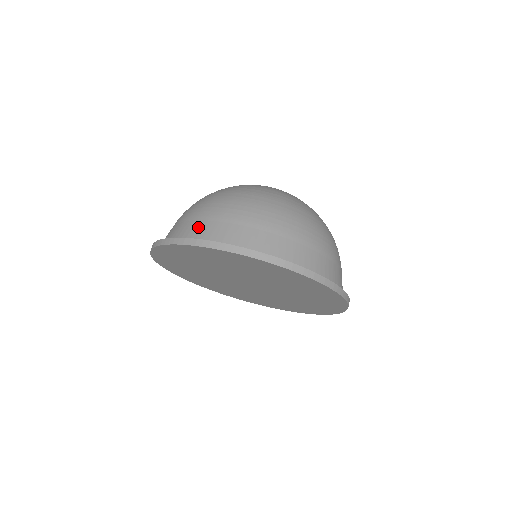
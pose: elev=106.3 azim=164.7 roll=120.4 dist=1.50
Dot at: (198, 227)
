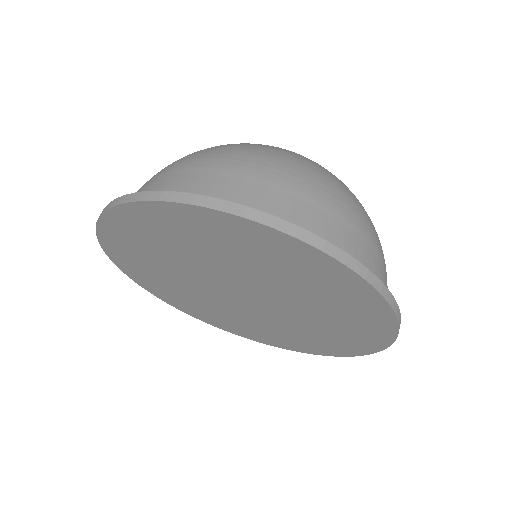
Dot at: occluded
